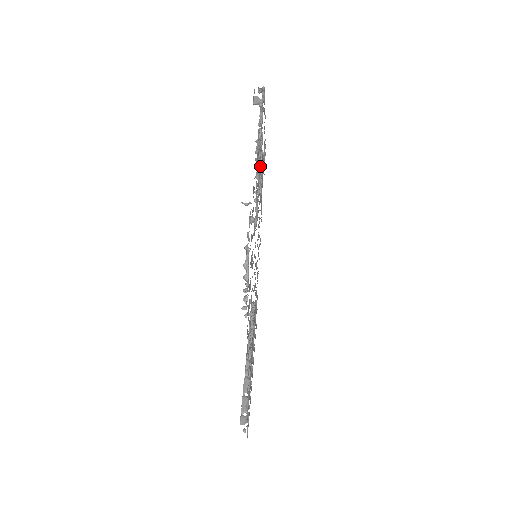
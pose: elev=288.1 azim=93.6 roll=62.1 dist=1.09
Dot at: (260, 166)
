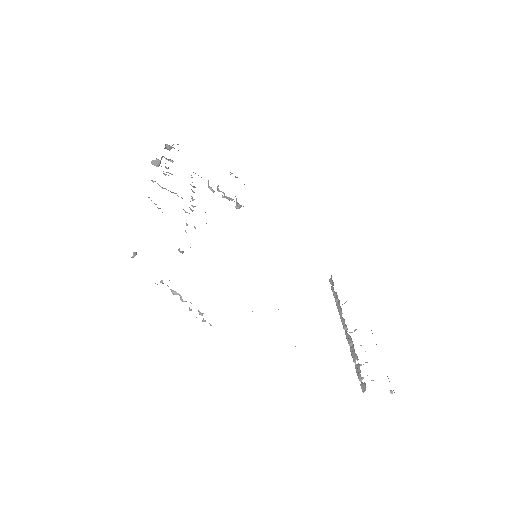
Dot at: (193, 199)
